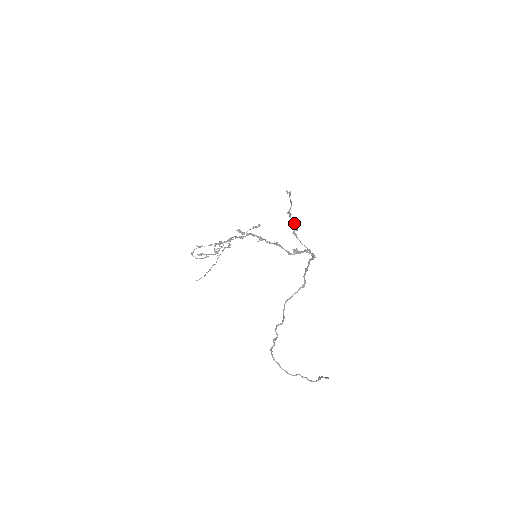
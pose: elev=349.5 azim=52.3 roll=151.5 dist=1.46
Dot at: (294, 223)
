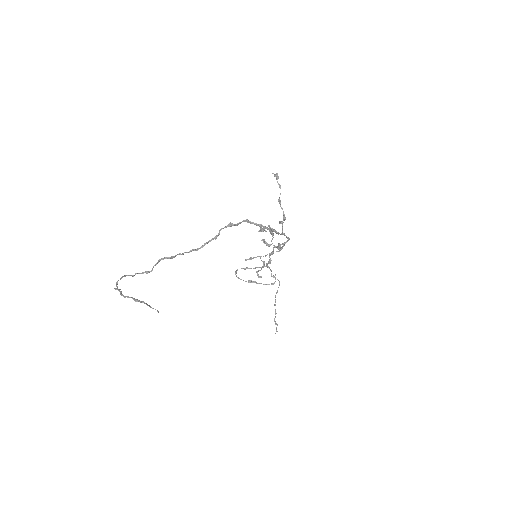
Dot at: (283, 211)
